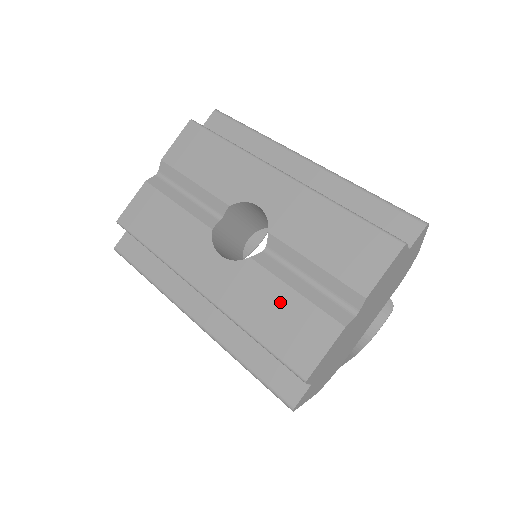
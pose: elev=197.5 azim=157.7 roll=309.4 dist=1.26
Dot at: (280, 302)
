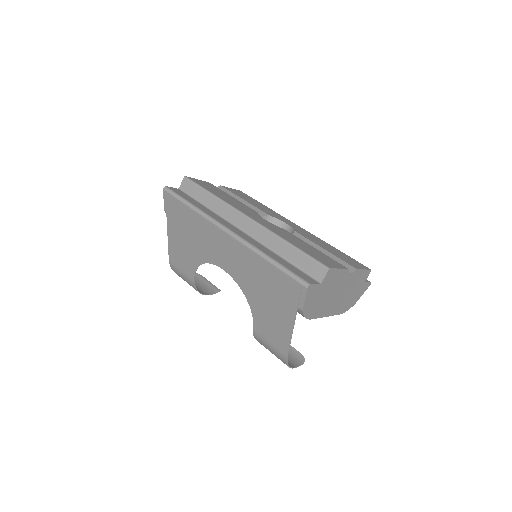
Dot at: (307, 246)
